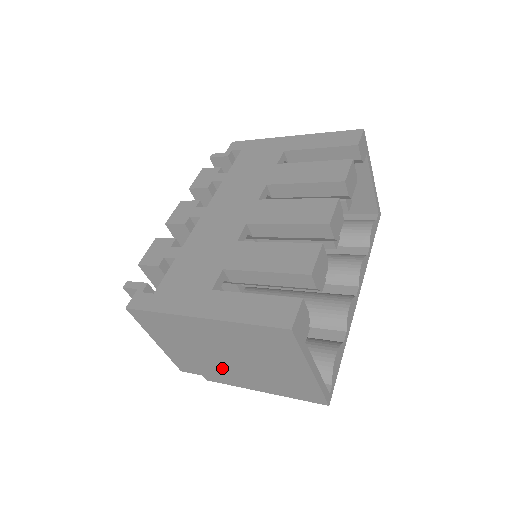
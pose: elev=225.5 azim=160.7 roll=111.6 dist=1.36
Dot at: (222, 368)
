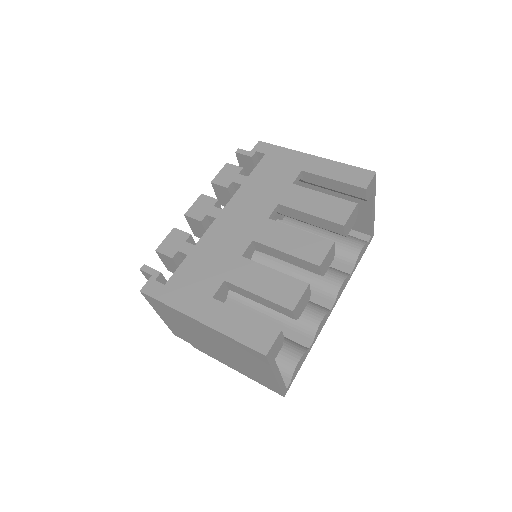
Dot at: (208, 348)
